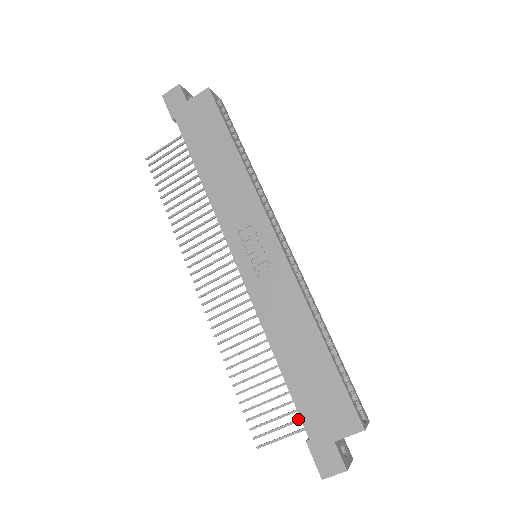
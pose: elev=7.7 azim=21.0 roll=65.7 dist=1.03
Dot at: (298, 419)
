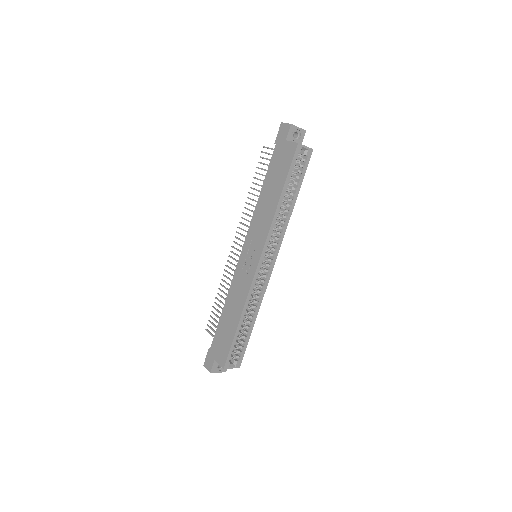
Dot at: occluded
